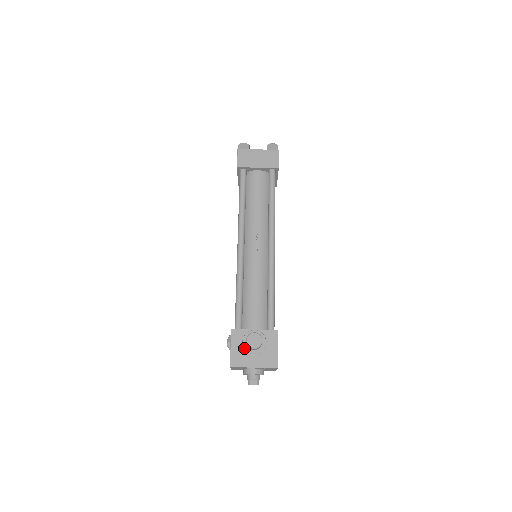
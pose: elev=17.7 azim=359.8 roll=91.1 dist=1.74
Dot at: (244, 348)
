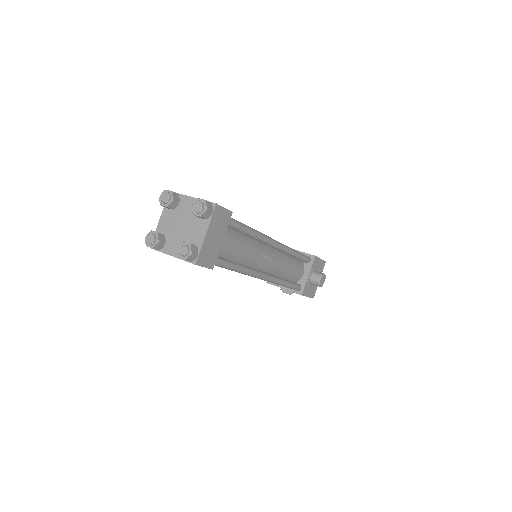
Dot at: (312, 286)
